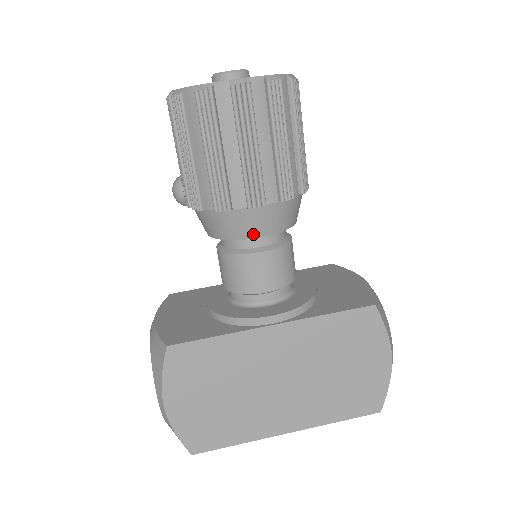
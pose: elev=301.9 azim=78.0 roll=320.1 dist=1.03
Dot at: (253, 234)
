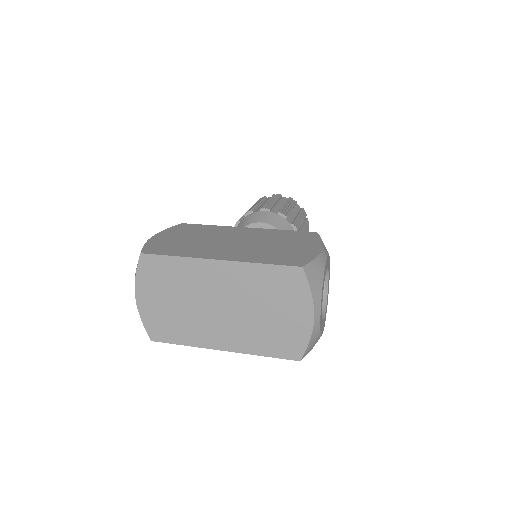
Dot at: (258, 221)
